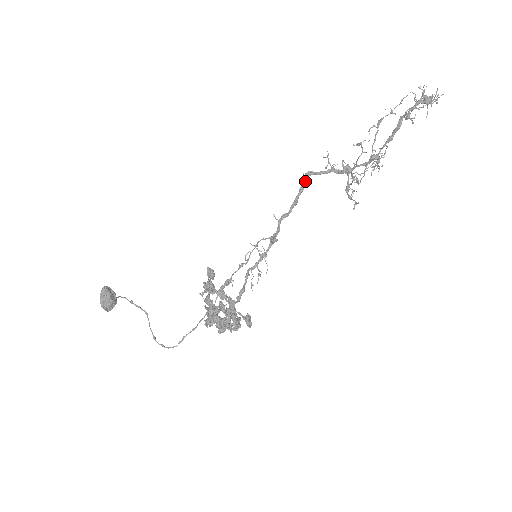
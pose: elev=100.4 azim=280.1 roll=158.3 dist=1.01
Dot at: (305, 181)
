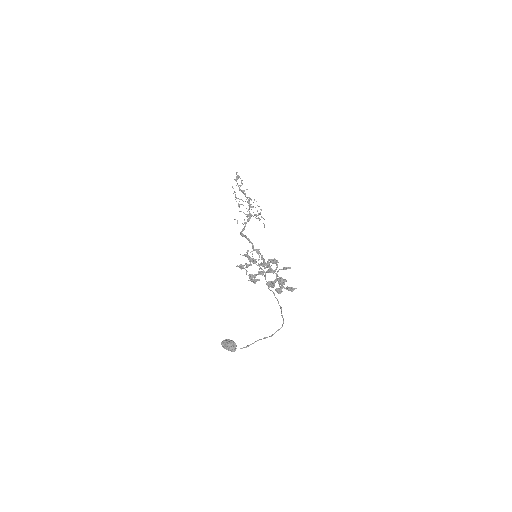
Dot at: (243, 234)
